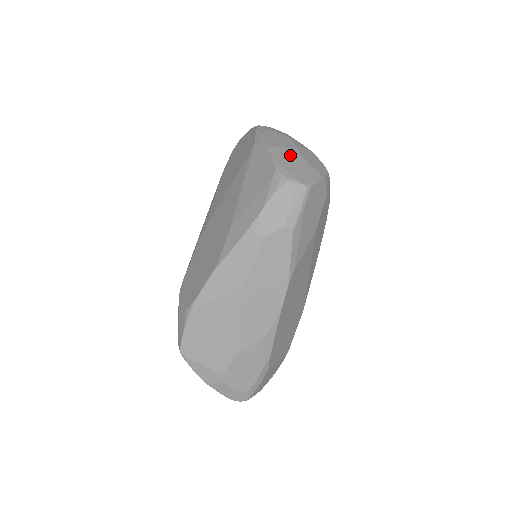
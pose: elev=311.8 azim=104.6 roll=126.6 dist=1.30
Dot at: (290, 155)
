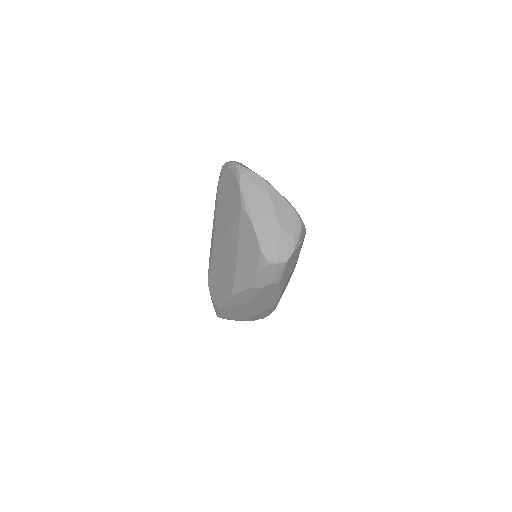
Dot at: (270, 228)
